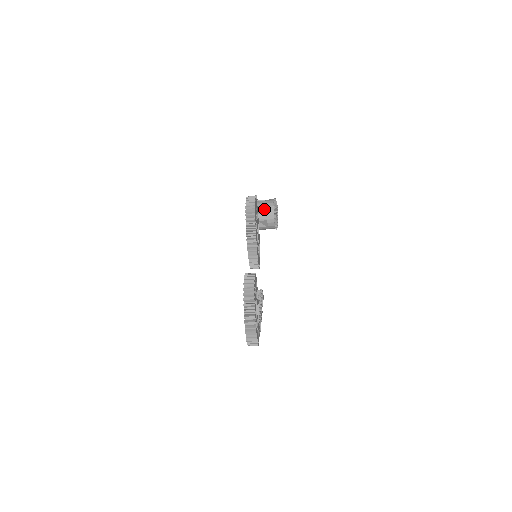
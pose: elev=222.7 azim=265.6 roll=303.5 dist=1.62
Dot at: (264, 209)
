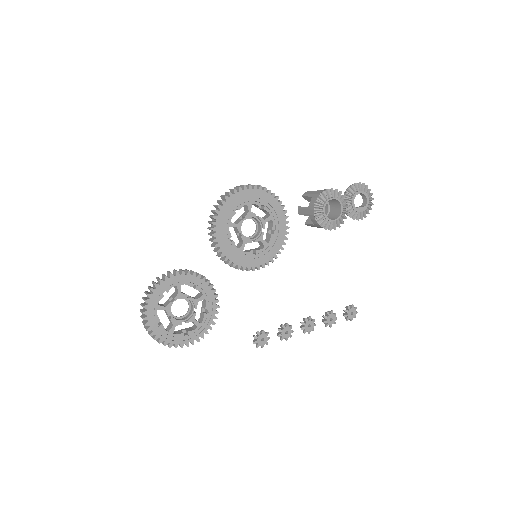
Dot at: (310, 201)
